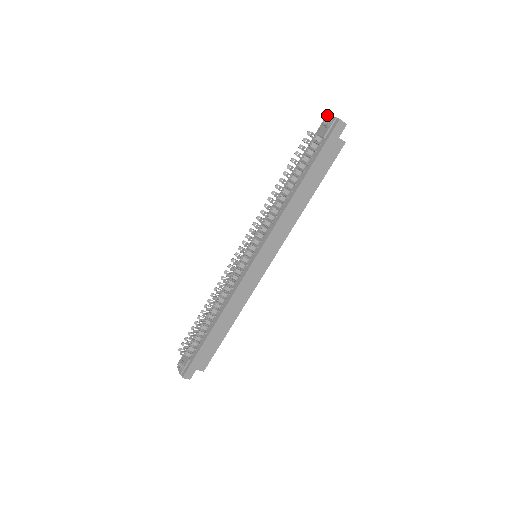
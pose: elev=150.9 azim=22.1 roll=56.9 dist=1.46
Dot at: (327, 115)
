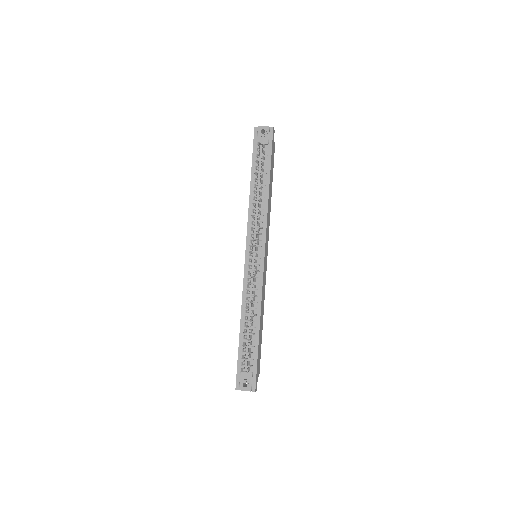
Dot at: (256, 128)
